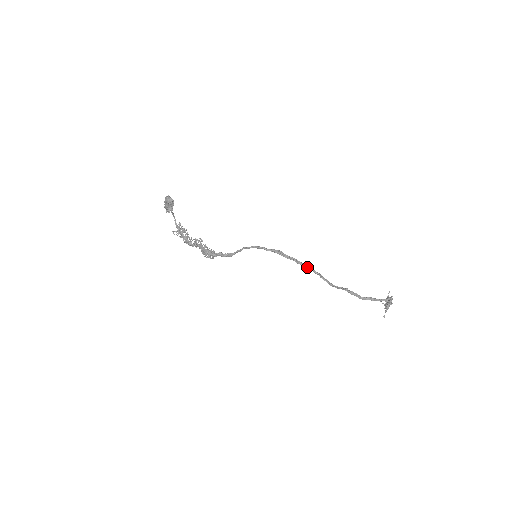
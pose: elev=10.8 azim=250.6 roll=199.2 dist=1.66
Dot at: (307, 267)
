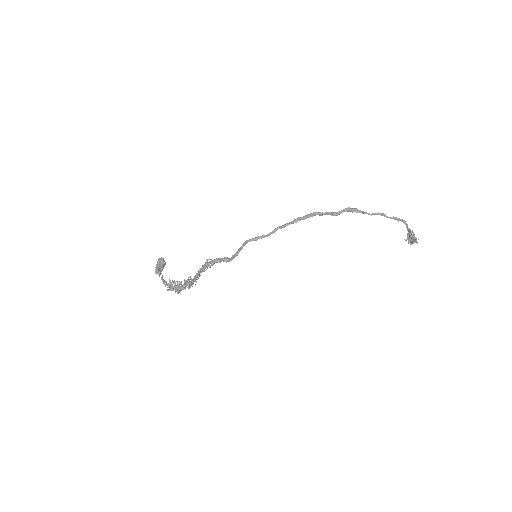
Dot at: (304, 217)
